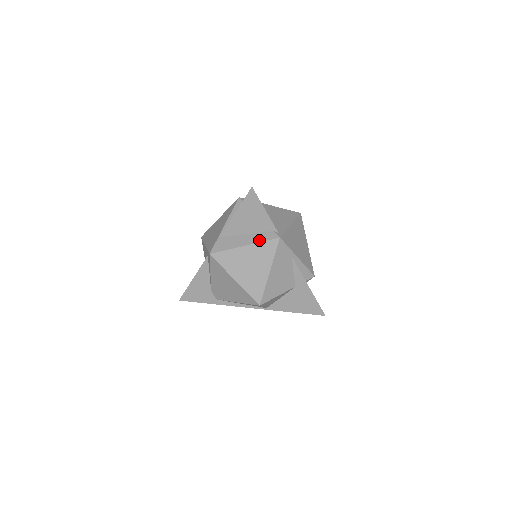
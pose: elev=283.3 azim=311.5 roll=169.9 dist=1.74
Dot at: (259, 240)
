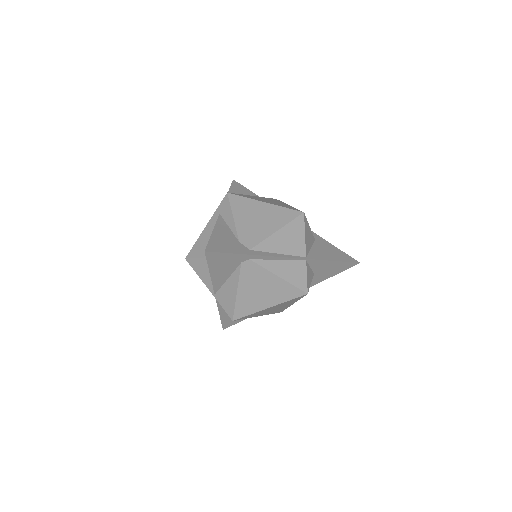
Dot at: occluded
